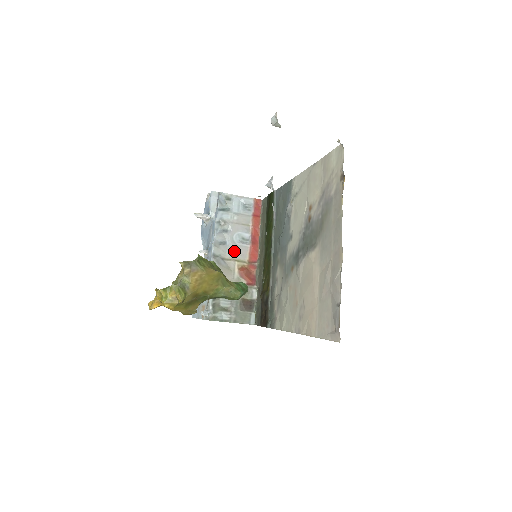
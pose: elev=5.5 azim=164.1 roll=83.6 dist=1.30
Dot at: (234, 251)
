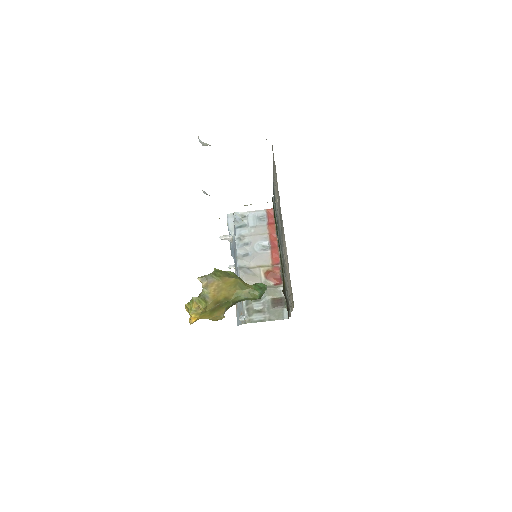
Dot at: (257, 259)
